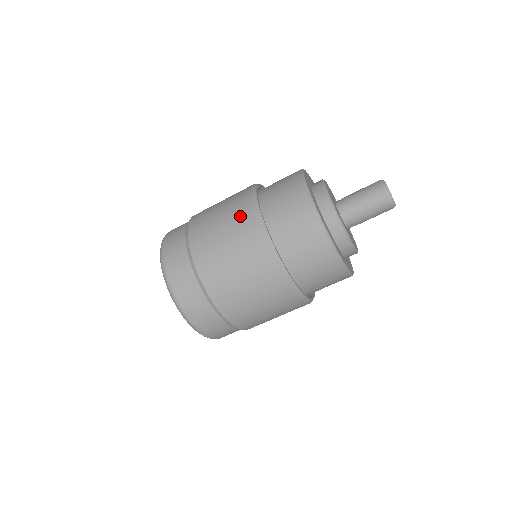
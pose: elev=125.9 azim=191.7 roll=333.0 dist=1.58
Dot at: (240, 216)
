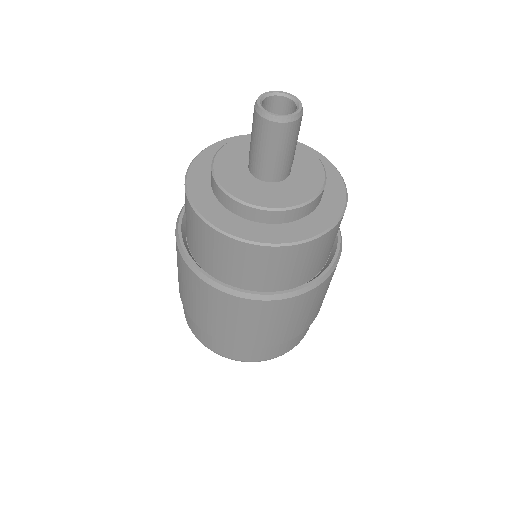
Dot at: occluded
